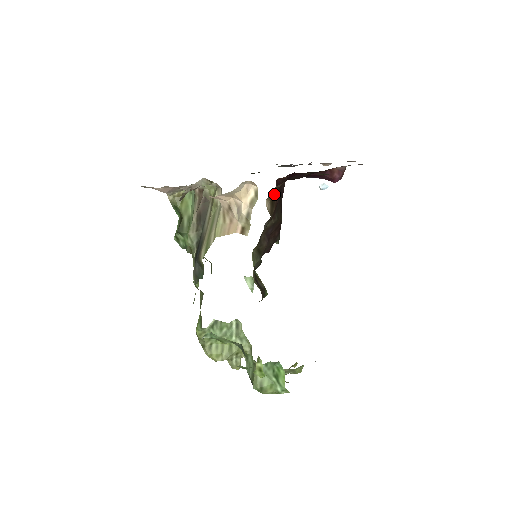
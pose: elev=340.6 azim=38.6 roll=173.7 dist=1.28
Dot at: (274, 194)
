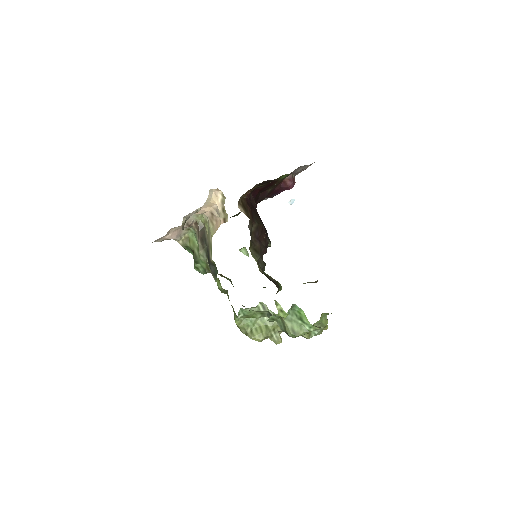
Dot at: (244, 203)
